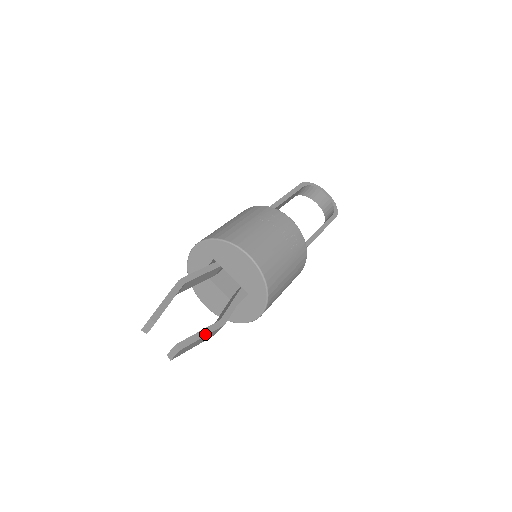
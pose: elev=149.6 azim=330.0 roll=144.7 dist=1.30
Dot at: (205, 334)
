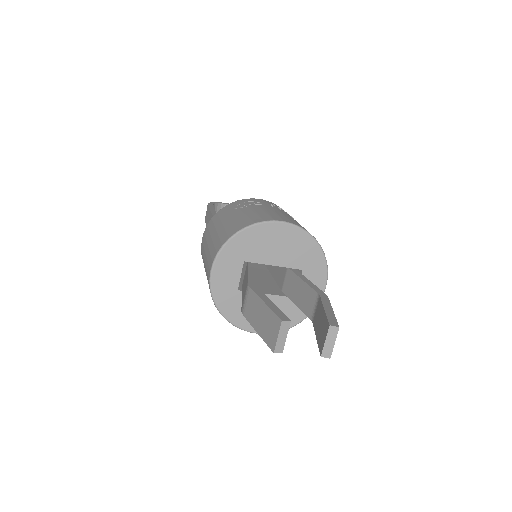
Dot at: (330, 308)
